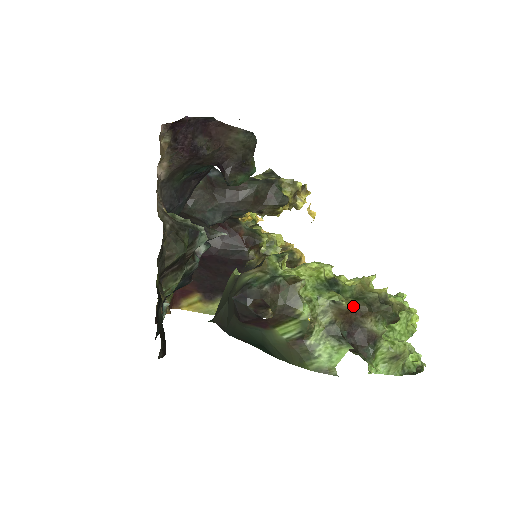
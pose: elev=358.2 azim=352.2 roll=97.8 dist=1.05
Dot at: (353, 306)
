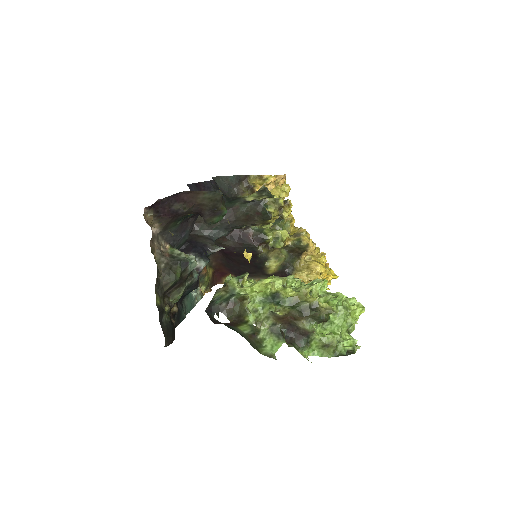
Dot at: (286, 314)
